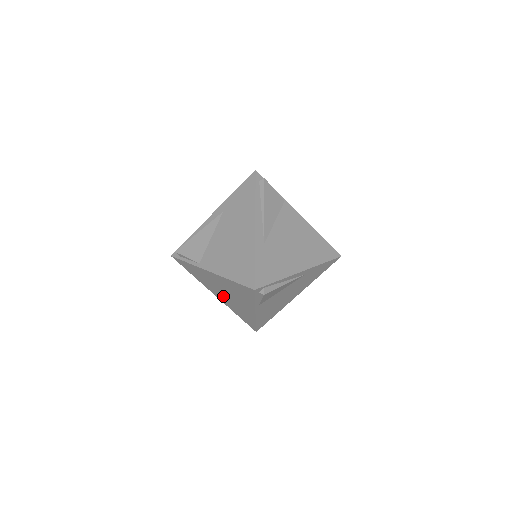
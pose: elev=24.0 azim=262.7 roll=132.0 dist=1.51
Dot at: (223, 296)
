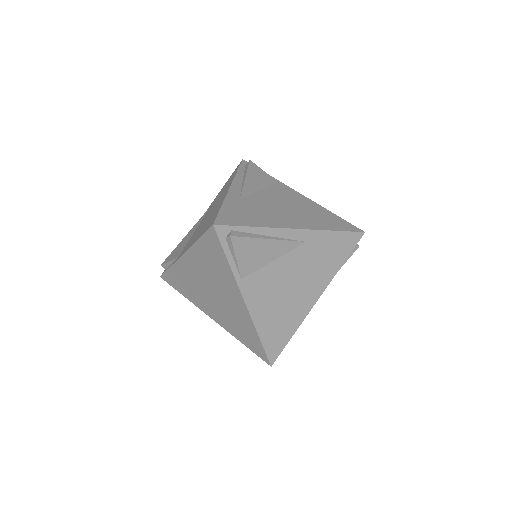
Dot at: (215, 306)
